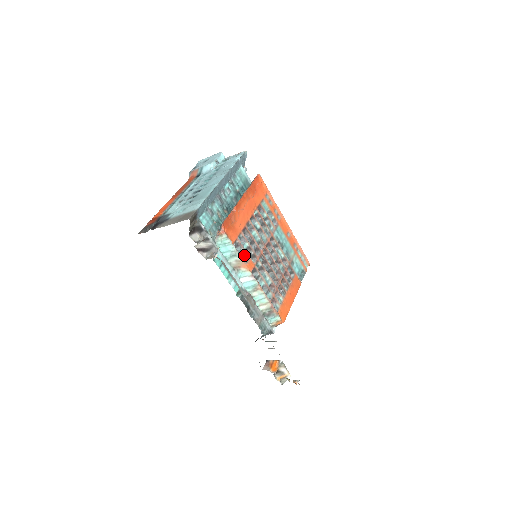
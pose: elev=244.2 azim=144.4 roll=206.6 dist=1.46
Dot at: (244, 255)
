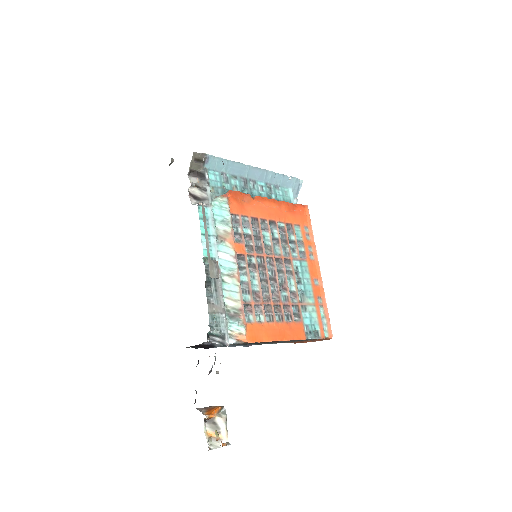
Dot at: (238, 235)
